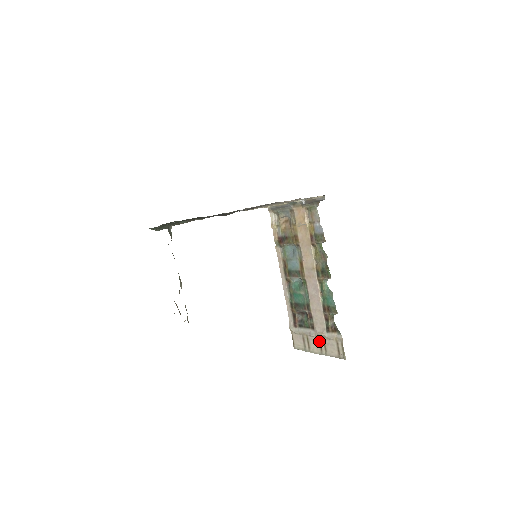
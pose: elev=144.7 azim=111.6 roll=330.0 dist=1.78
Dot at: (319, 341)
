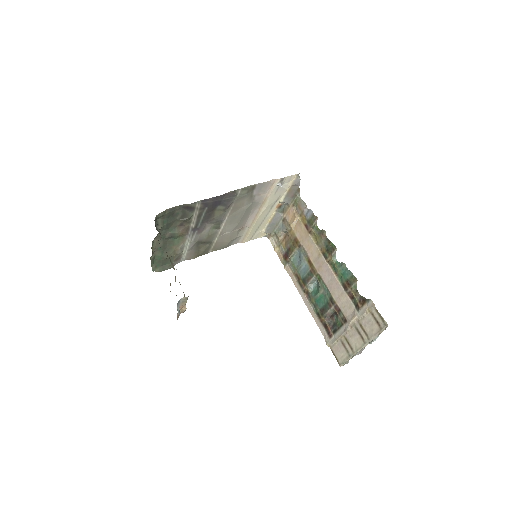
Dot at: (356, 330)
